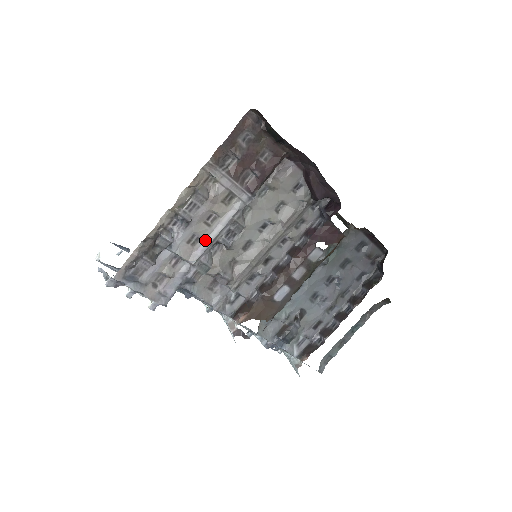
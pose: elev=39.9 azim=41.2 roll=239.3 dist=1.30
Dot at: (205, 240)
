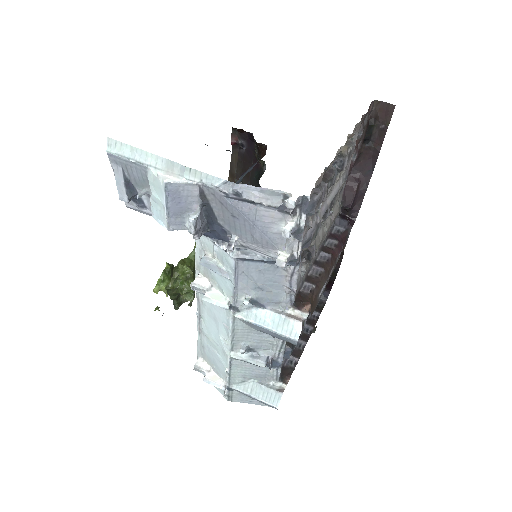
Dot at: (326, 200)
